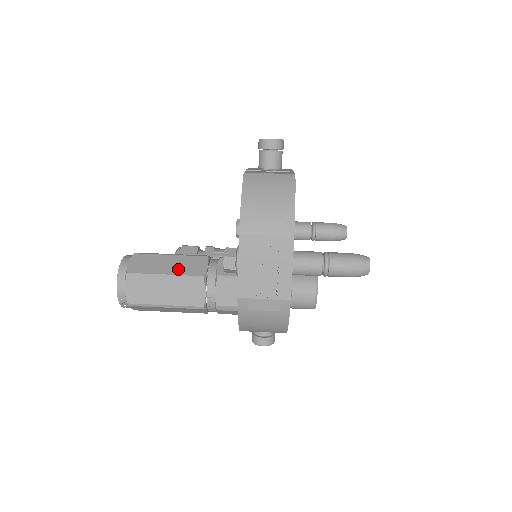
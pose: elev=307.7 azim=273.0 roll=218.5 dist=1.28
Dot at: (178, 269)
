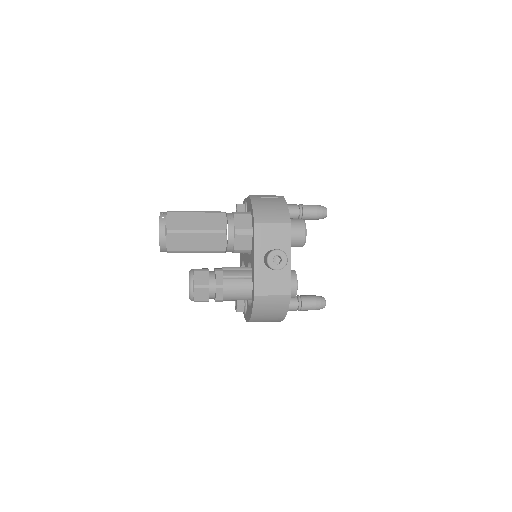
Dot at: occluded
